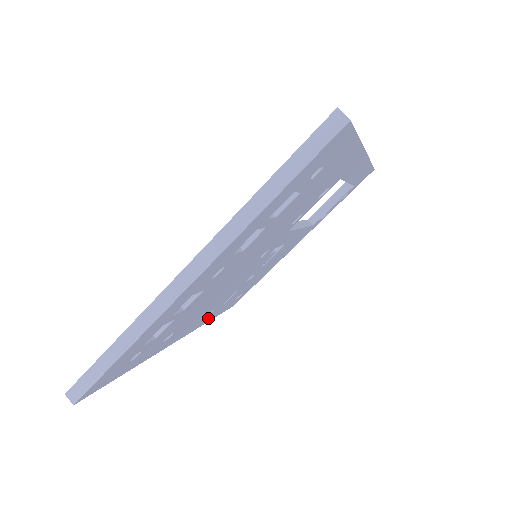
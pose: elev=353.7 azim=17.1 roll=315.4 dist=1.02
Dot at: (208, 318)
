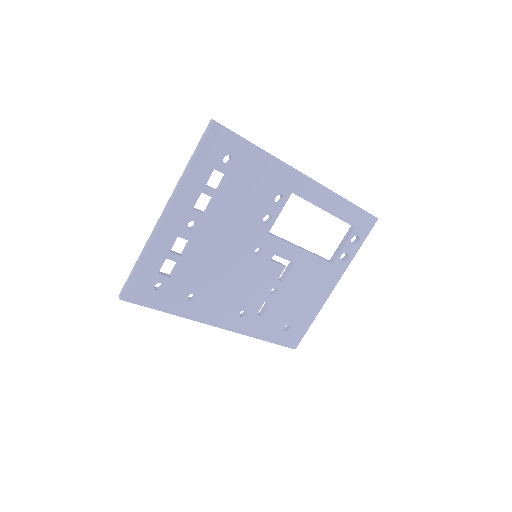
Dot at: (250, 327)
